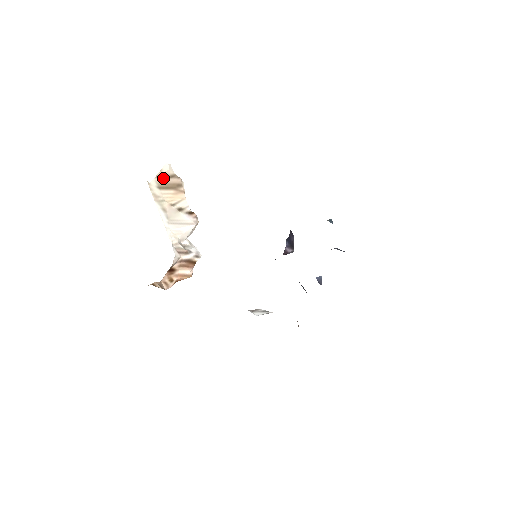
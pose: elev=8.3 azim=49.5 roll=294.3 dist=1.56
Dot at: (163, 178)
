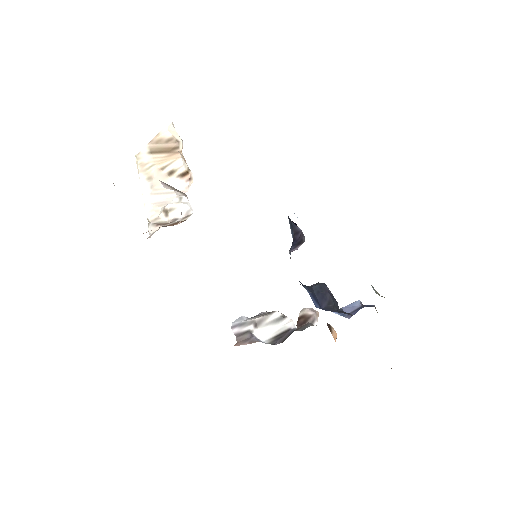
Dot at: (158, 143)
